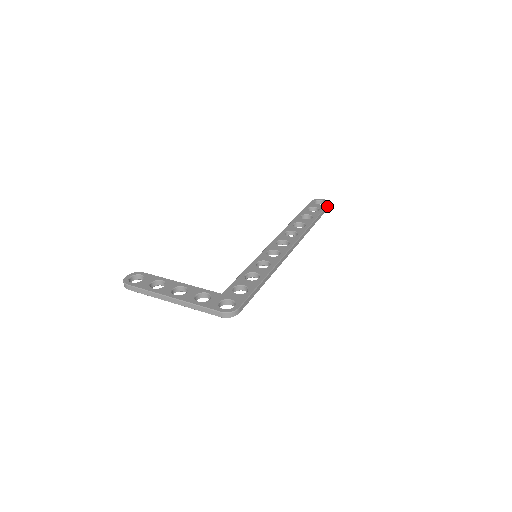
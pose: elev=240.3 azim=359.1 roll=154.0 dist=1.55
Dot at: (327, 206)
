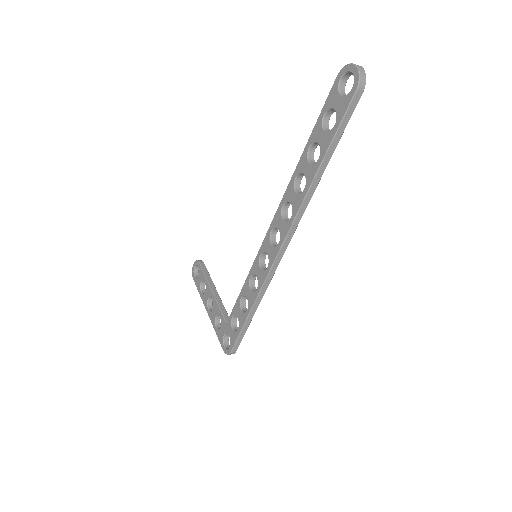
Dot at: (352, 101)
